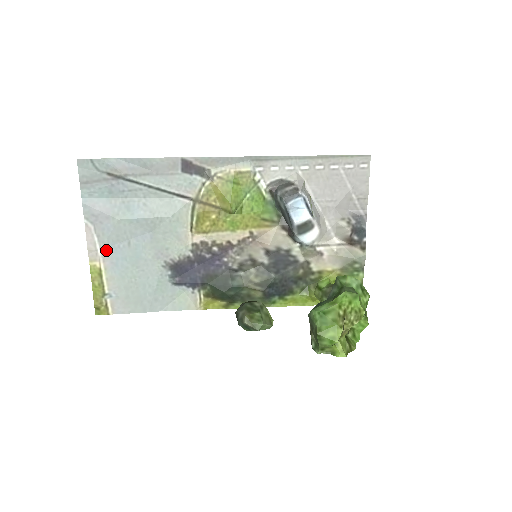
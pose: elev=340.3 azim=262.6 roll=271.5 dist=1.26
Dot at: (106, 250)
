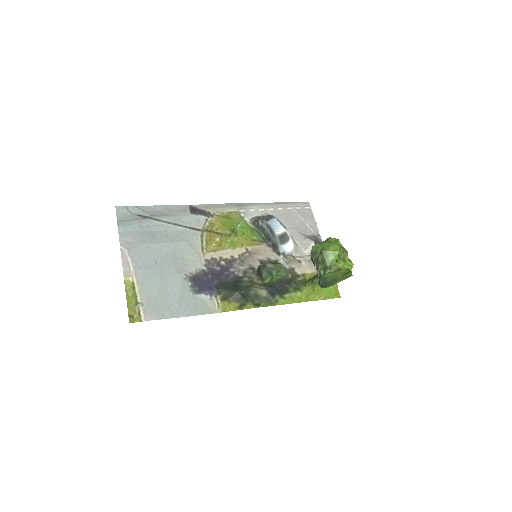
Dot at: (138, 268)
